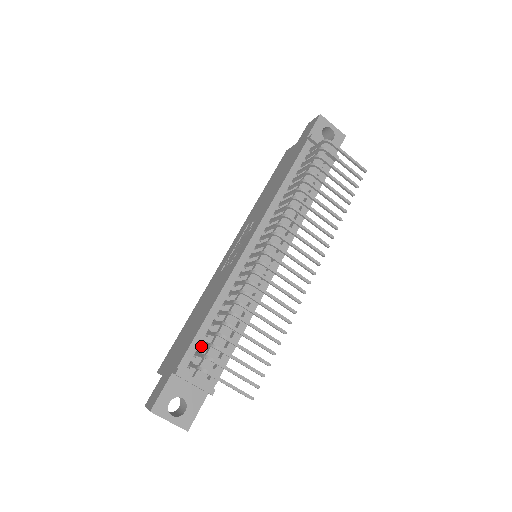
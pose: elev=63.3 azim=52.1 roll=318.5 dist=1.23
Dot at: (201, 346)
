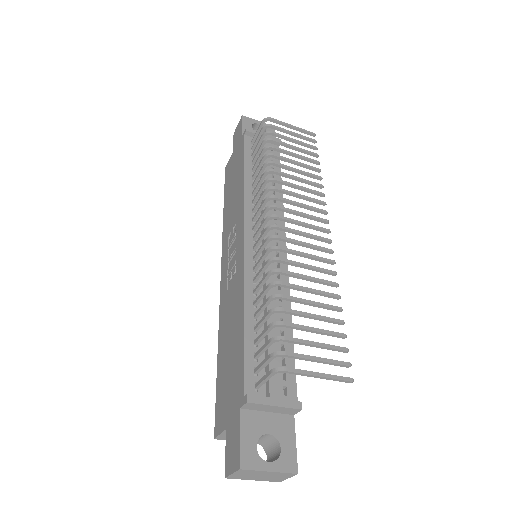
Dot at: (256, 361)
